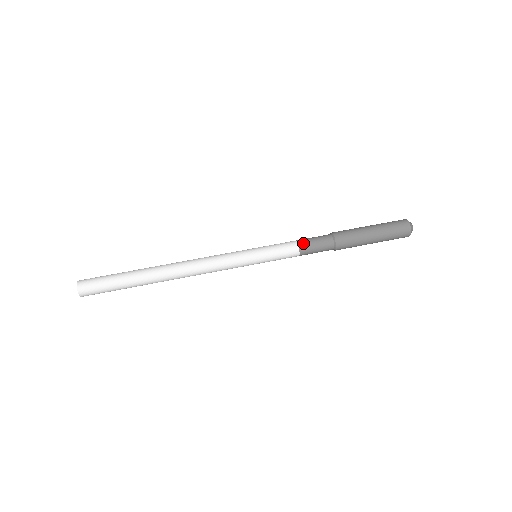
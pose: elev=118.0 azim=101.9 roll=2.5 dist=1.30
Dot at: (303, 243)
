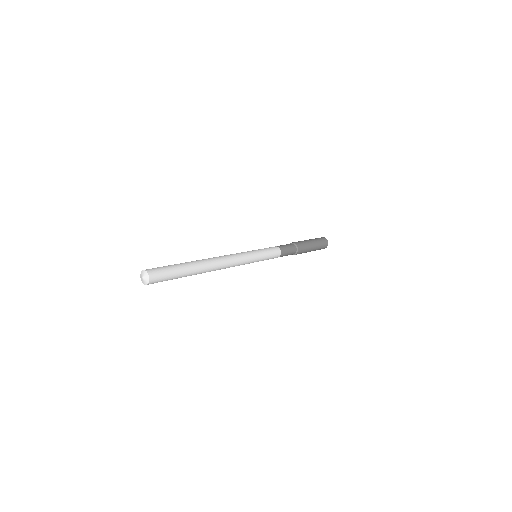
Dot at: (278, 246)
